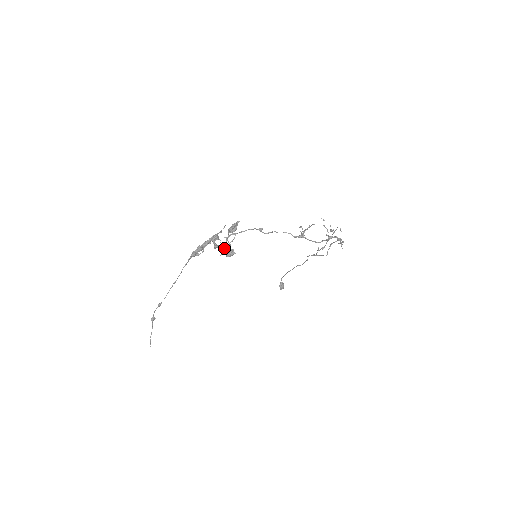
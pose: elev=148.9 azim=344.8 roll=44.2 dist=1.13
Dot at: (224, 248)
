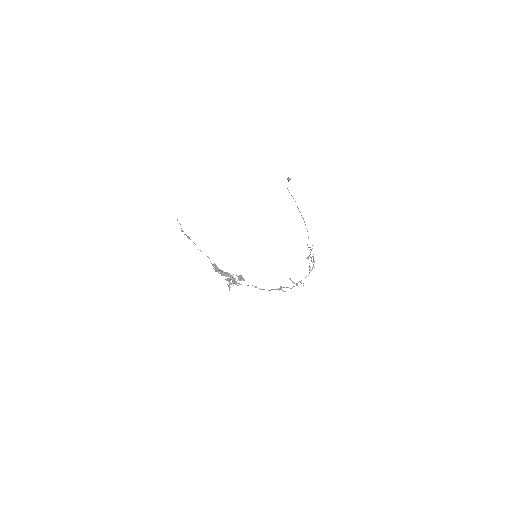
Dot at: (231, 284)
